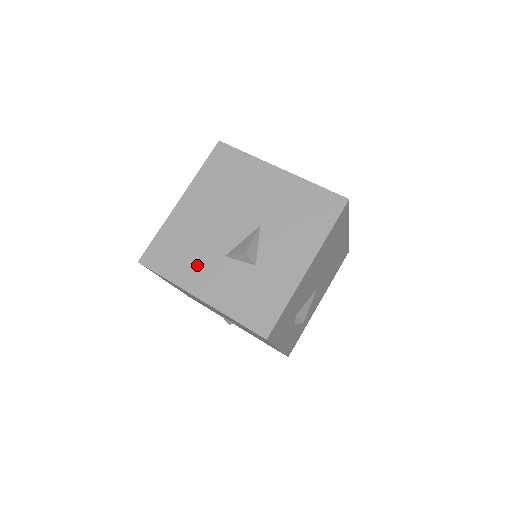
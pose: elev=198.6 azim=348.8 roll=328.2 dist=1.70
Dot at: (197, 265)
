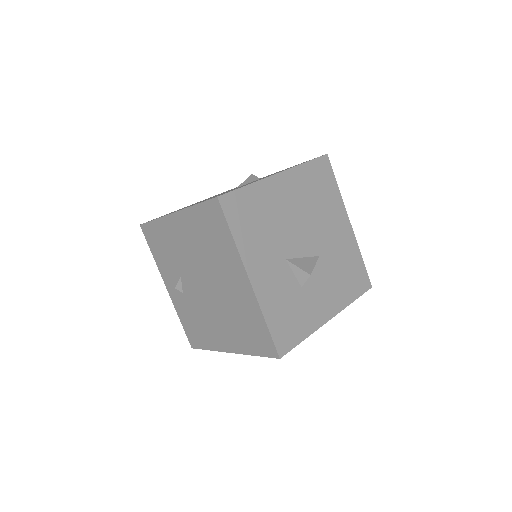
Dot at: (263, 248)
